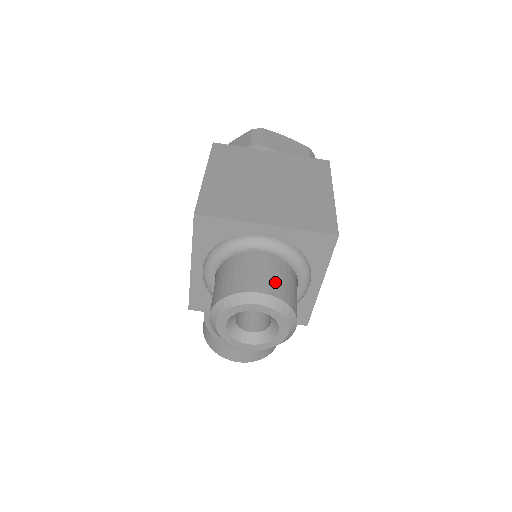
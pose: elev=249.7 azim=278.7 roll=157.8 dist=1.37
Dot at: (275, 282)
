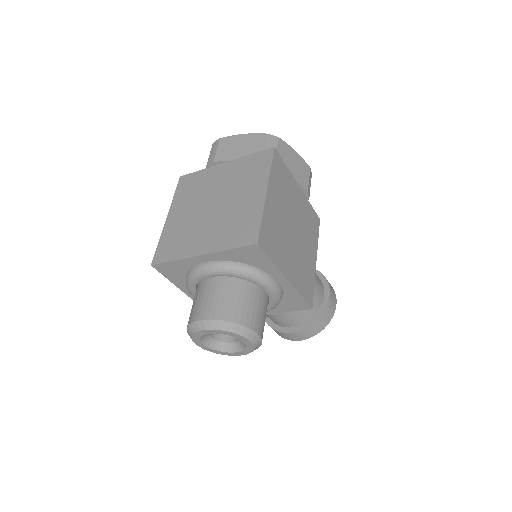
Dot at: (219, 304)
